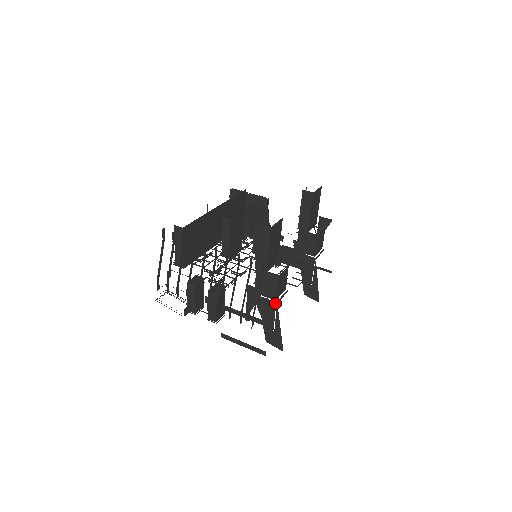
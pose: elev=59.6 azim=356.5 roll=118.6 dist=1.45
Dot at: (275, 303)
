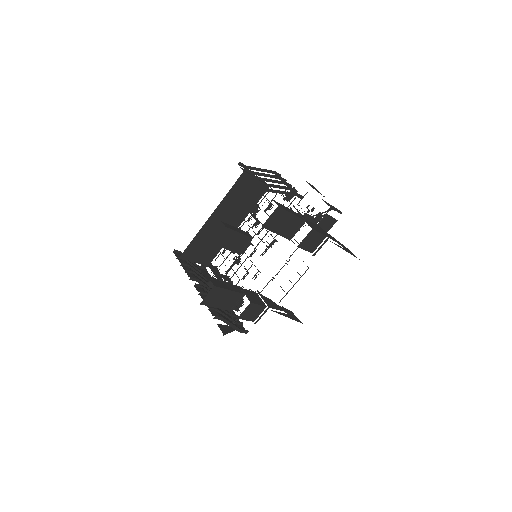
Dot at: (254, 323)
